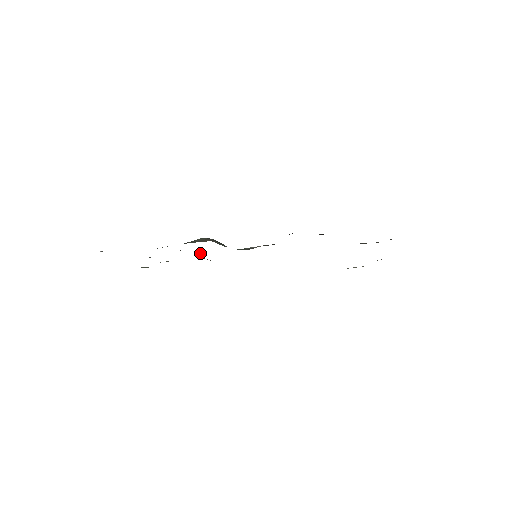
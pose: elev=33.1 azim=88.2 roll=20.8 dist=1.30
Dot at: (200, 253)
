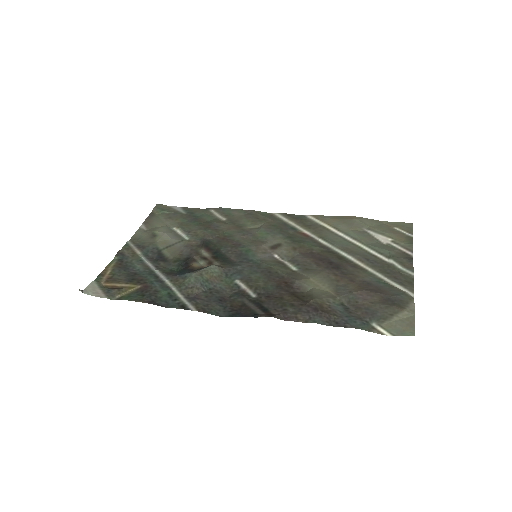
Dot at: (200, 259)
